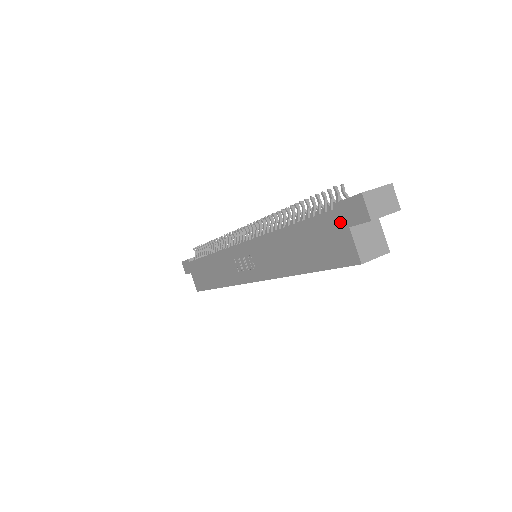
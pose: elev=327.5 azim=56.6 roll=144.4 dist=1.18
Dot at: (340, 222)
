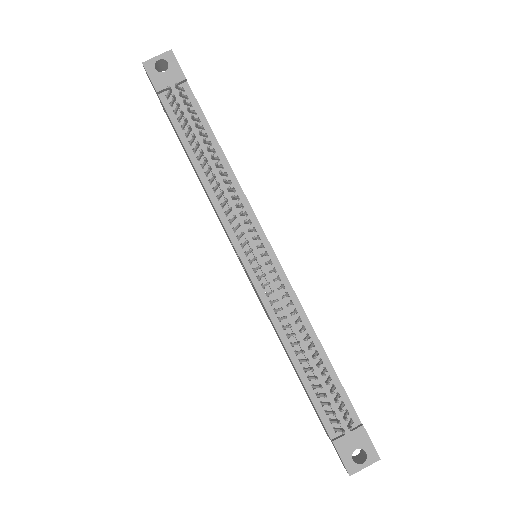
Dot at: (329, 437)
